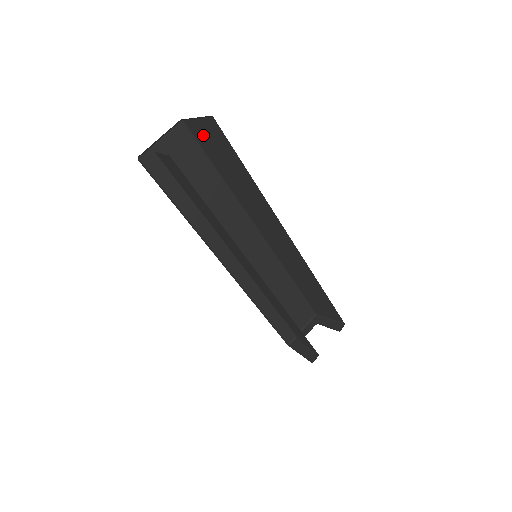
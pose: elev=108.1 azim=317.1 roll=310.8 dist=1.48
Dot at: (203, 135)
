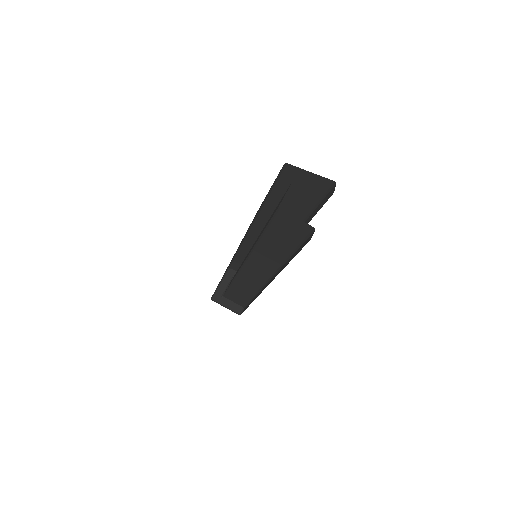
Dot at: (296, 179)
